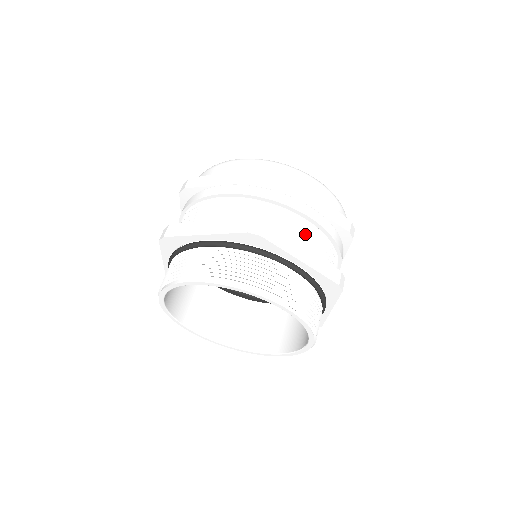
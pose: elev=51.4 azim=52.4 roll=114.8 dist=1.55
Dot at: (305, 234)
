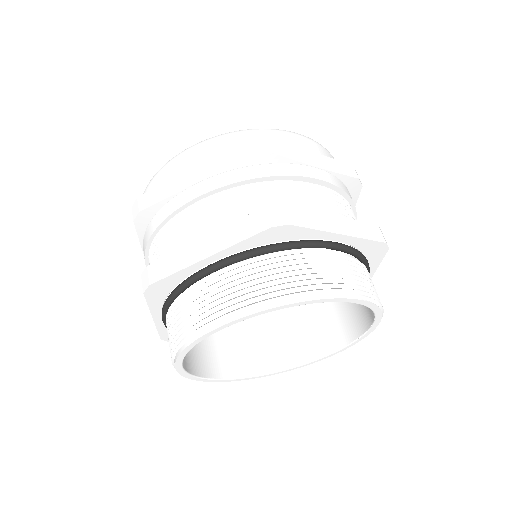
Dot at: (322, 201)
